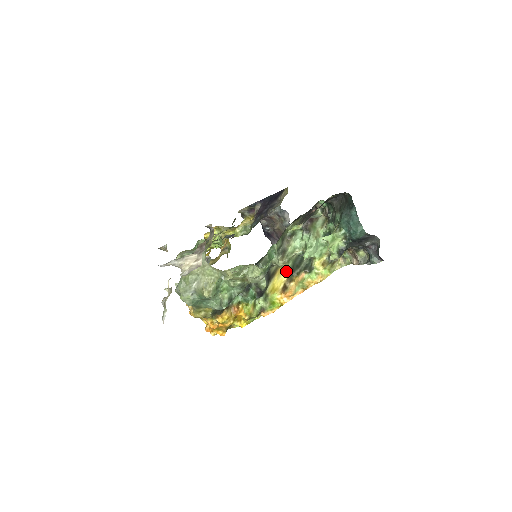
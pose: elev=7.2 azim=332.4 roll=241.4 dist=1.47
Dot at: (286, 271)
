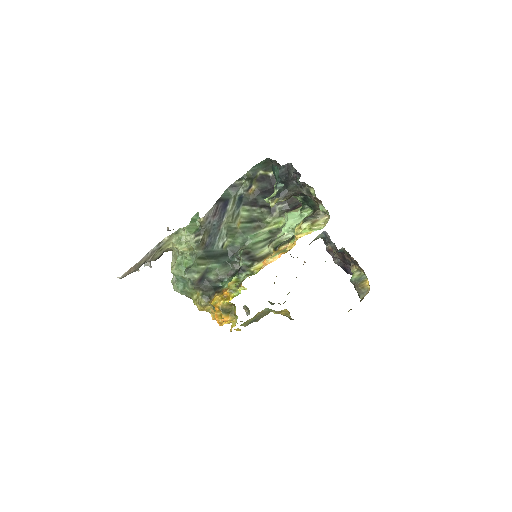
Dot at: occluded
